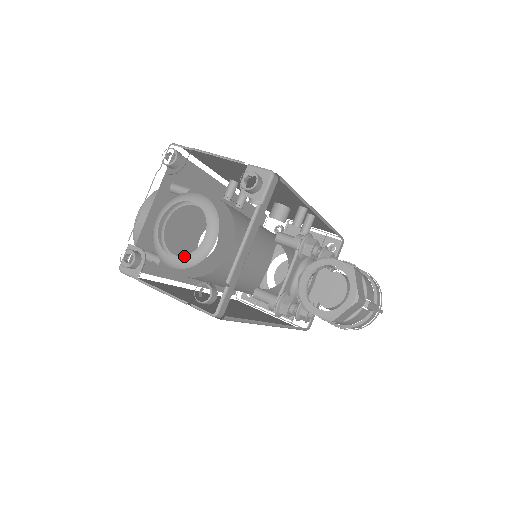
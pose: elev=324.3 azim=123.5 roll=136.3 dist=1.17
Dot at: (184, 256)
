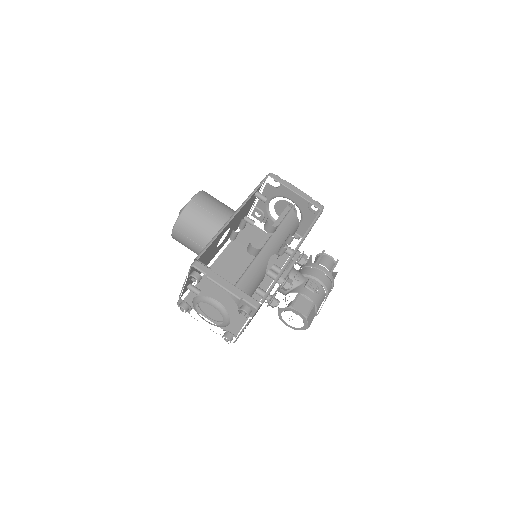
Dot at: (213, 324)
